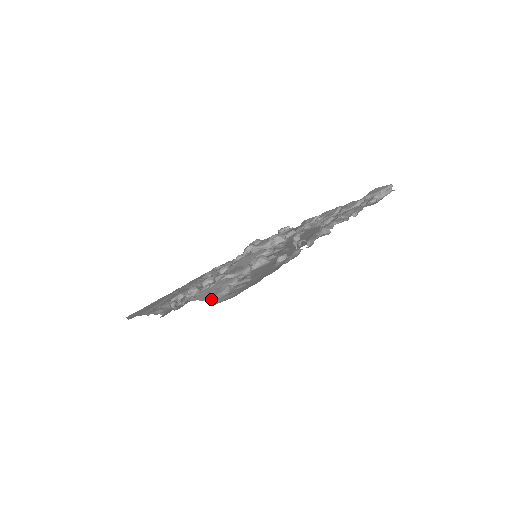
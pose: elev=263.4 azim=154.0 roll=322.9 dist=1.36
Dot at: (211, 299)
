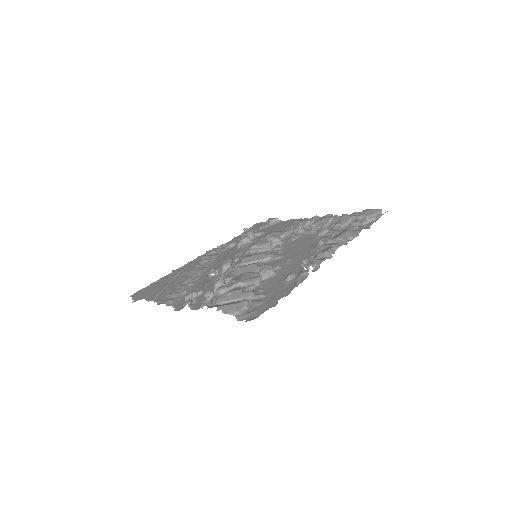
Dot at: (234, 314)
